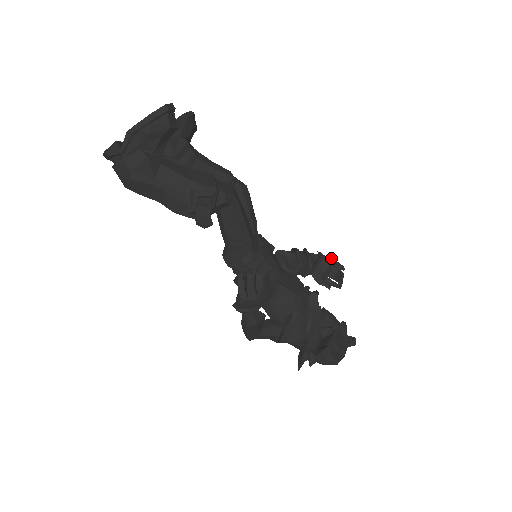
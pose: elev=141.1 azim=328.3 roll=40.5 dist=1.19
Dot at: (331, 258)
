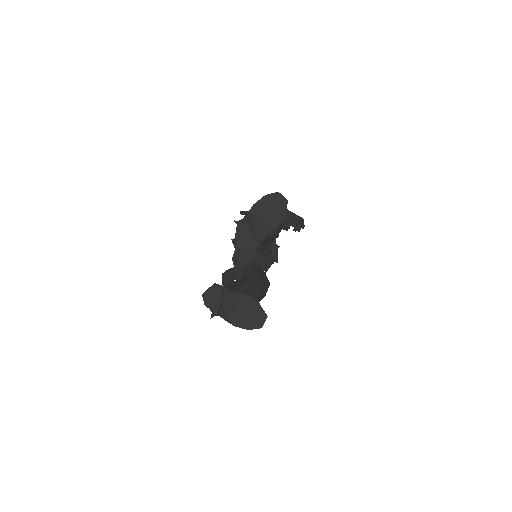
Dot at: (302, 221)
